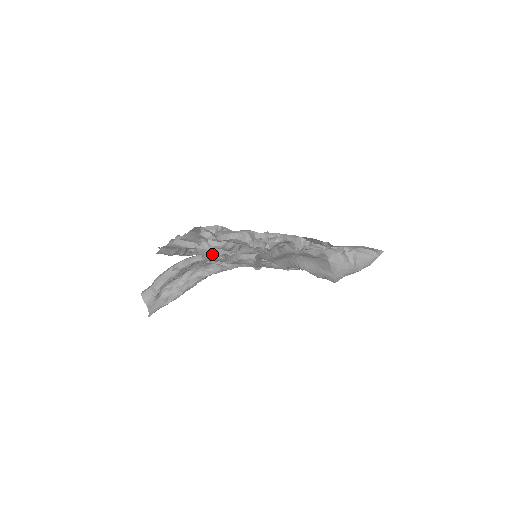
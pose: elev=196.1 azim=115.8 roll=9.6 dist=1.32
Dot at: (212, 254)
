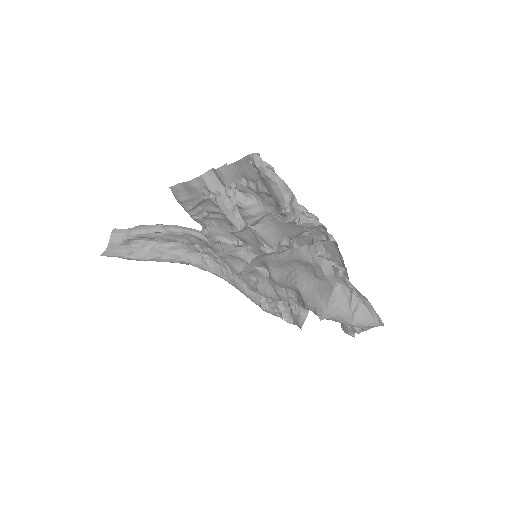
Dot at: (215, 230)
